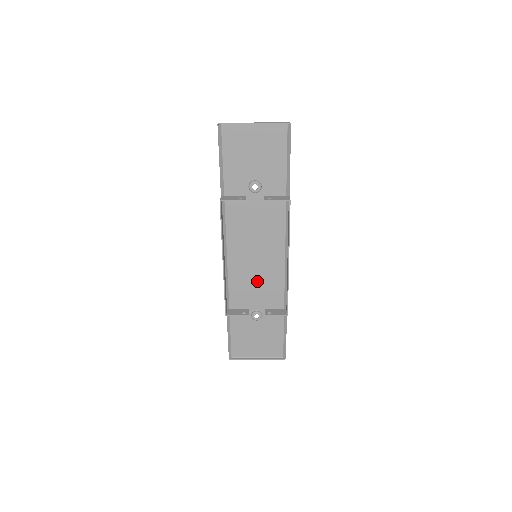
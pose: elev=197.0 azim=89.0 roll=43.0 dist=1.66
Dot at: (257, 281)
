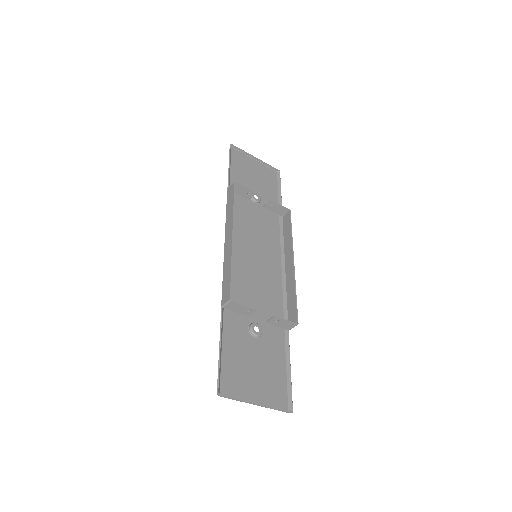
Dot at: (256, 285)
